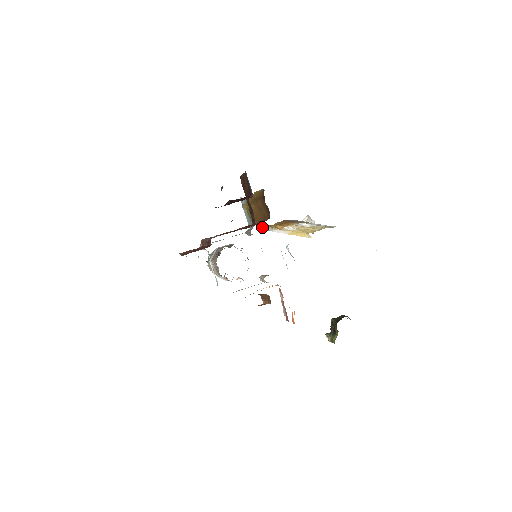
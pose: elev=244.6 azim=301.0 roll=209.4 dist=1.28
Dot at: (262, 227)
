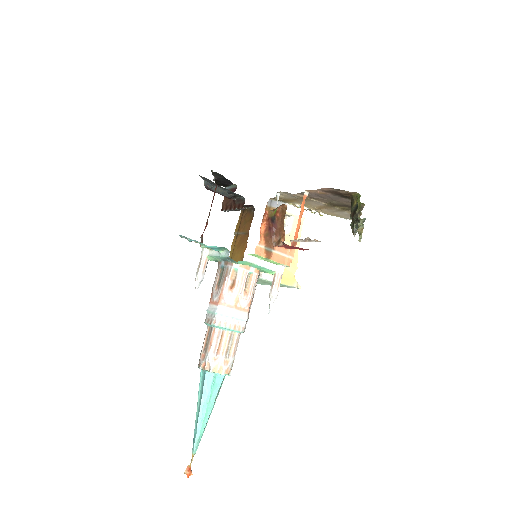
Dot at: occluded
